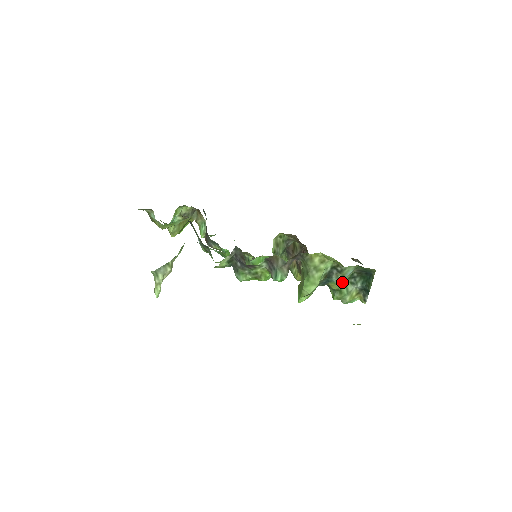
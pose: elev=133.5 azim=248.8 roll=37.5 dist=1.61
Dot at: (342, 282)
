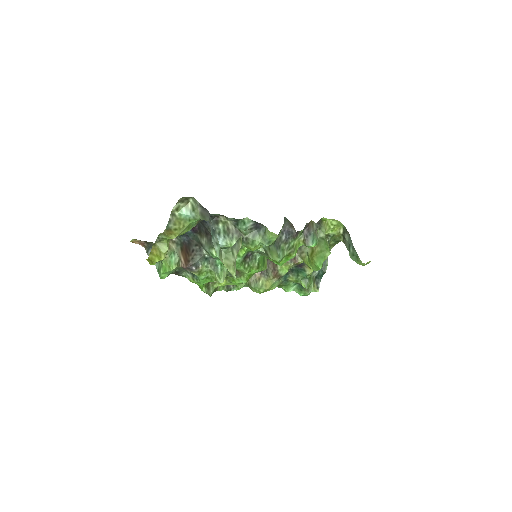
Dot at: occluded
